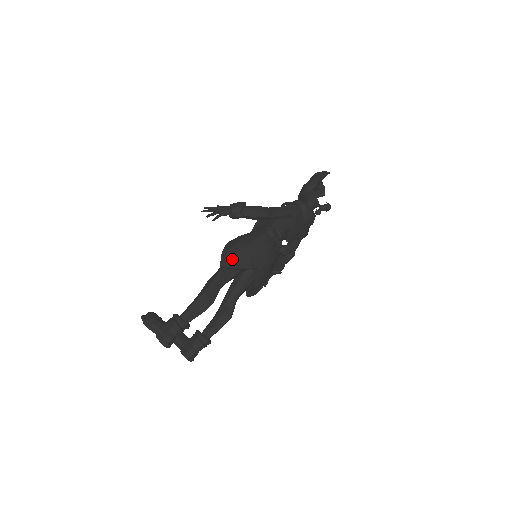
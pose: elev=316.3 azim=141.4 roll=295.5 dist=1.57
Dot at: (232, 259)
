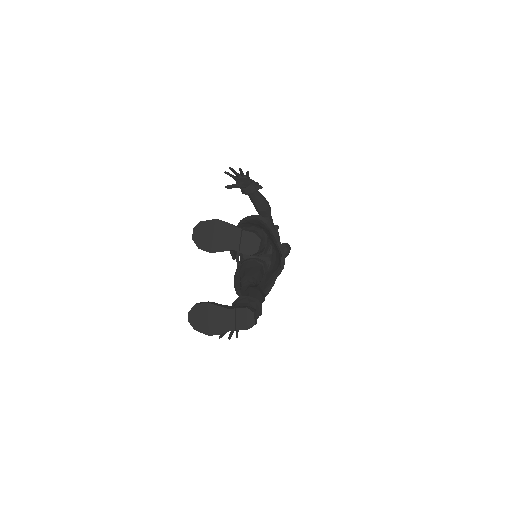
Dot at: occluded
